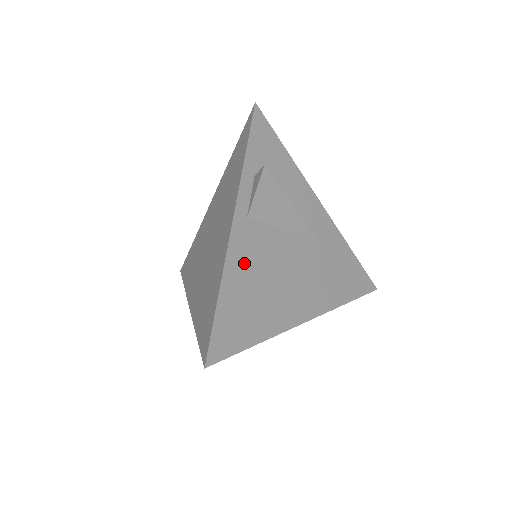
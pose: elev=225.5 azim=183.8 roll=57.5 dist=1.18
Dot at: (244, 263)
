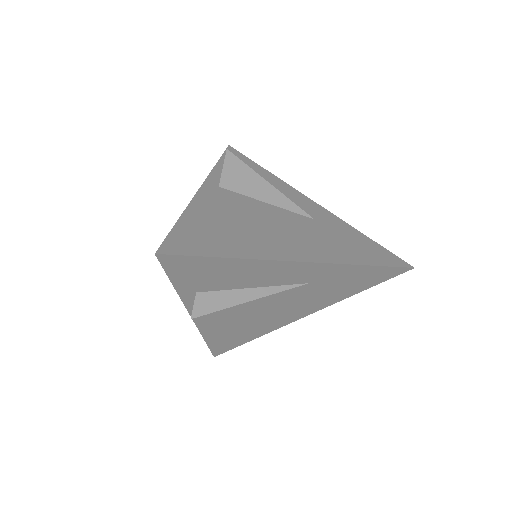
Dot at: (214, 207)
